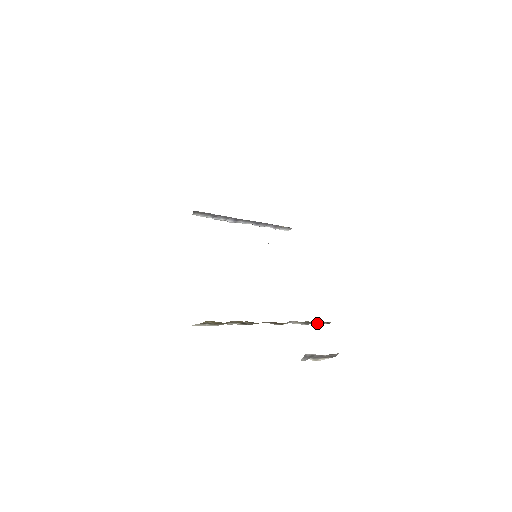
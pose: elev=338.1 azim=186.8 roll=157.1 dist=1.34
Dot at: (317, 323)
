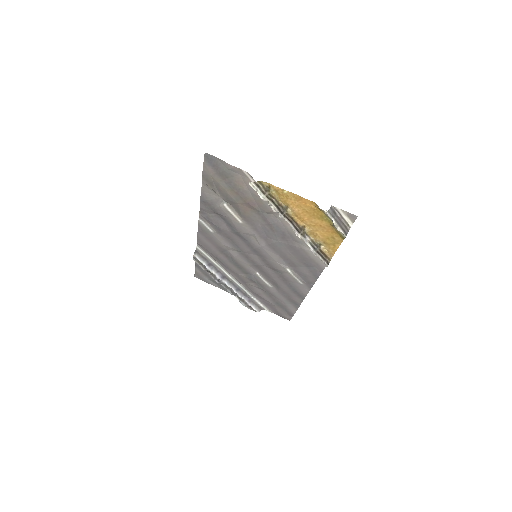
Dot at: (321, 257)
